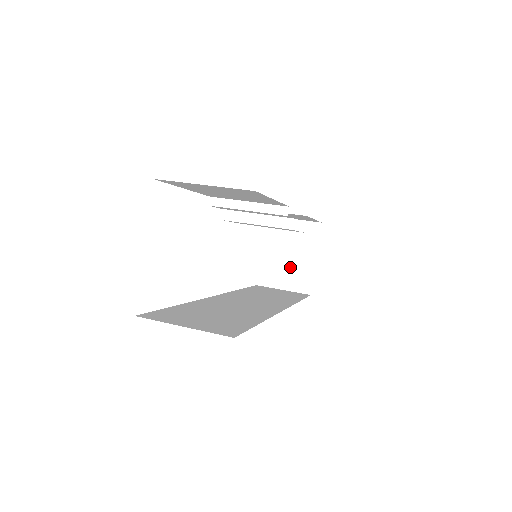
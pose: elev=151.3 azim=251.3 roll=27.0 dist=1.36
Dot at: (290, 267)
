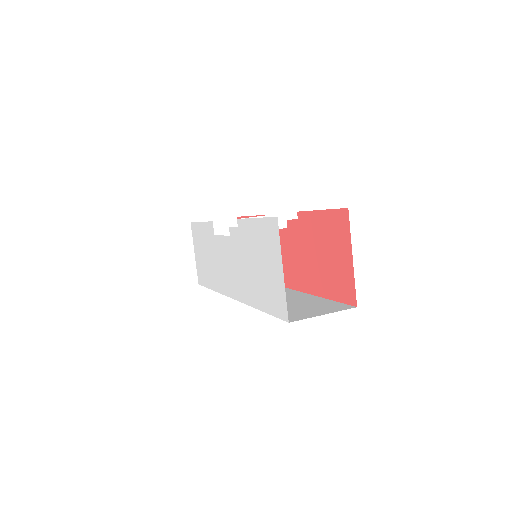
Dot at: occluded
